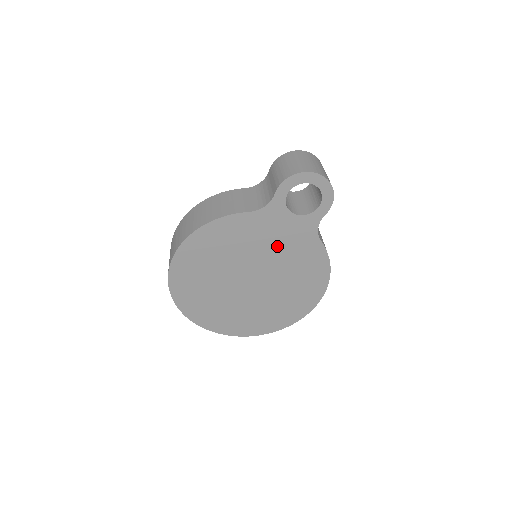
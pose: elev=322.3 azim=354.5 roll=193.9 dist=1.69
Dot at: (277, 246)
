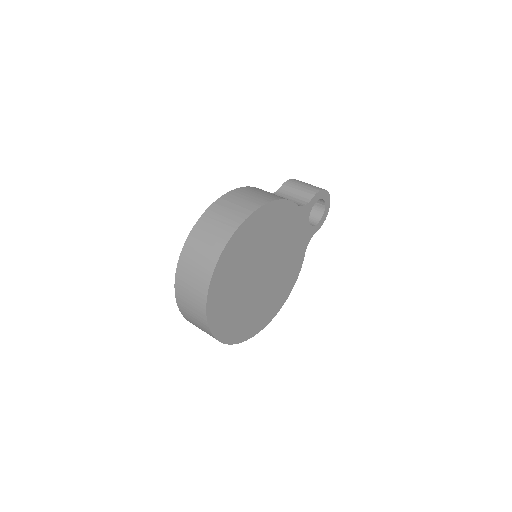
Dot at: (290, 246)
